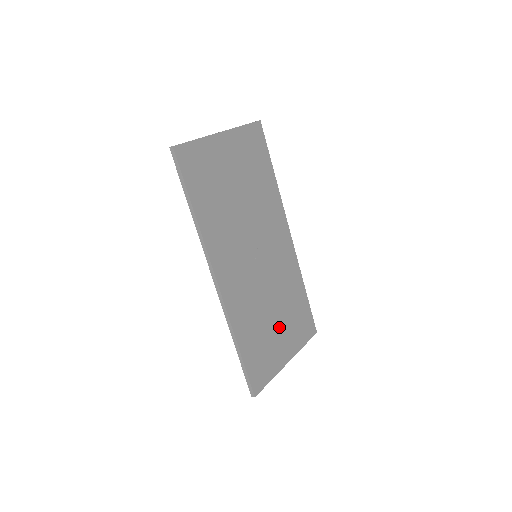
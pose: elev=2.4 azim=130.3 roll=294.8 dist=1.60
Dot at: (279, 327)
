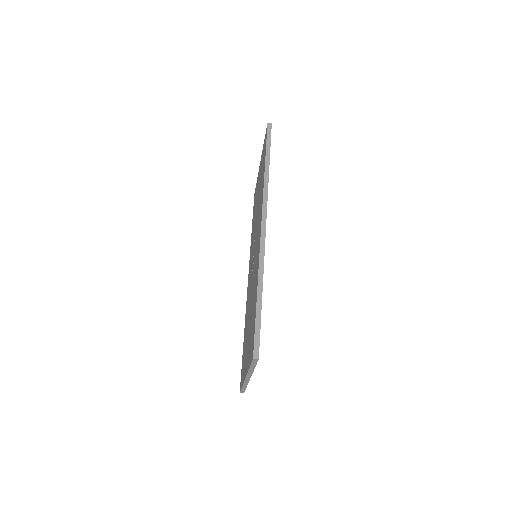
Dot at: occluded
